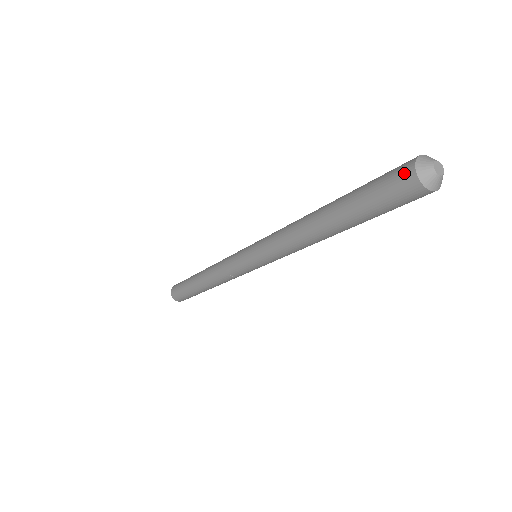
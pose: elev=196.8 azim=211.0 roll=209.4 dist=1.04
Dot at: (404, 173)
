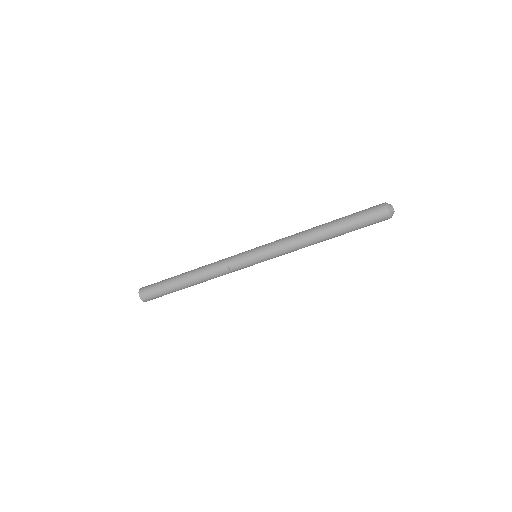
Dot at: (382, 208)
